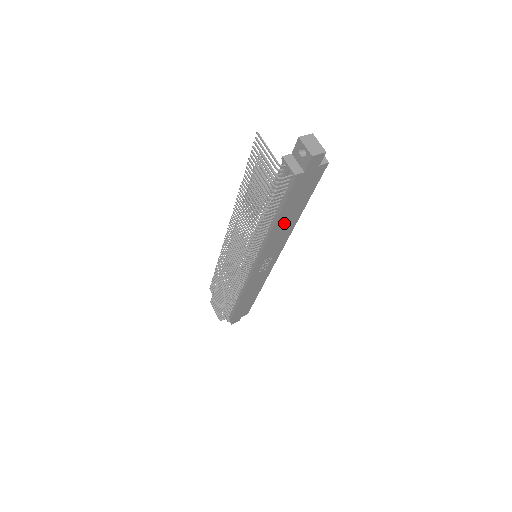
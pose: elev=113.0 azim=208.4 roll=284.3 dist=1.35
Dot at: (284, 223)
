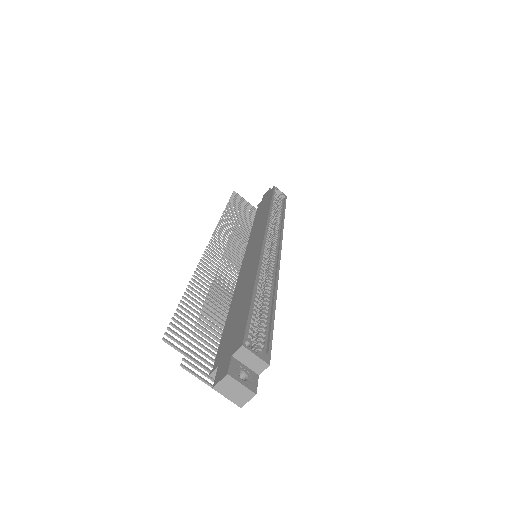
Dot at: occluded
